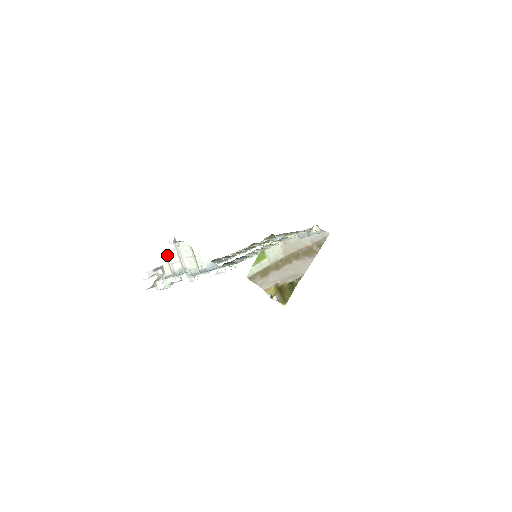
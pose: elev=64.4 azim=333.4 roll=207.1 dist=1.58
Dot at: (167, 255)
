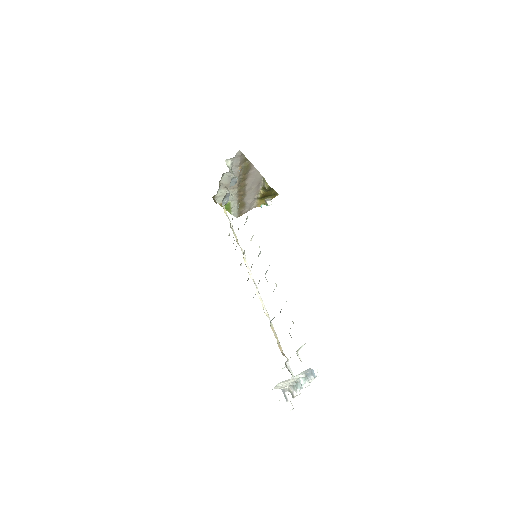
Dot at: occluded
